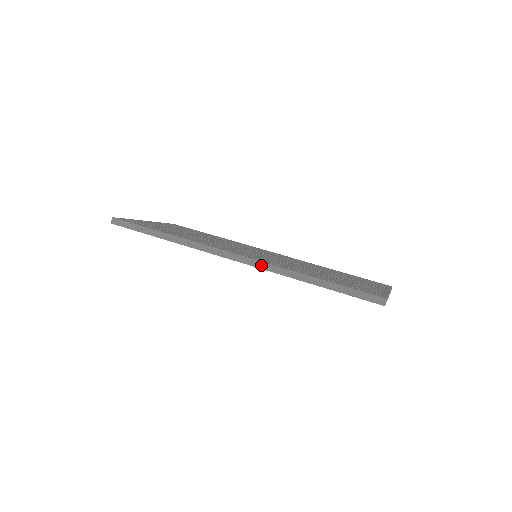
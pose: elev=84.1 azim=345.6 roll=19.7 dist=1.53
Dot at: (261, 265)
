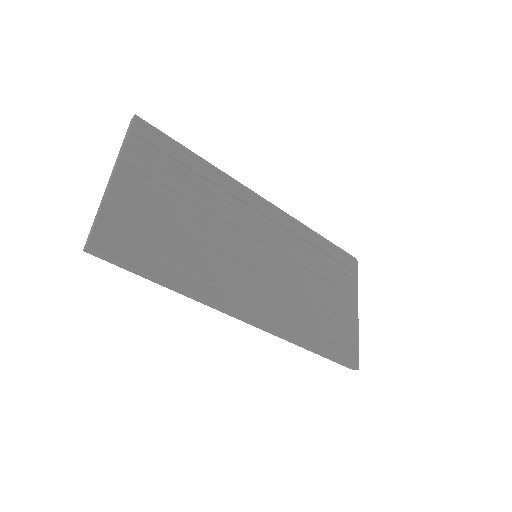
Dot at: (273, 333)
